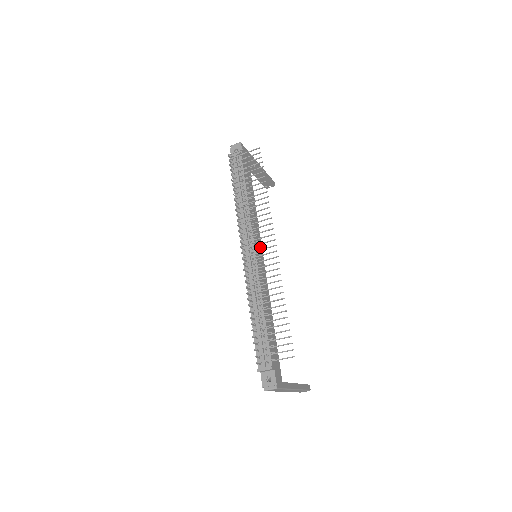
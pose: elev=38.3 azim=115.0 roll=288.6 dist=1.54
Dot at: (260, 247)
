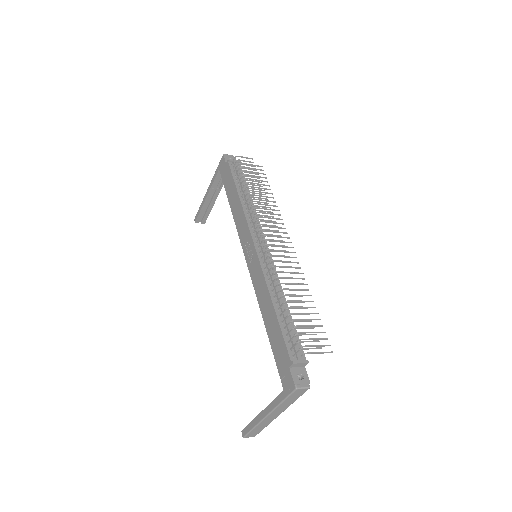
Dot at: occluded
